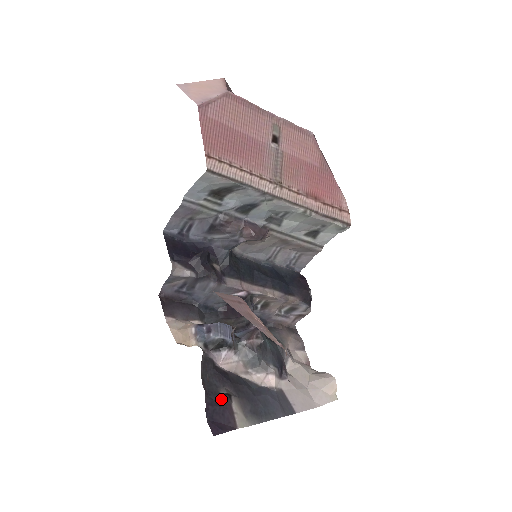
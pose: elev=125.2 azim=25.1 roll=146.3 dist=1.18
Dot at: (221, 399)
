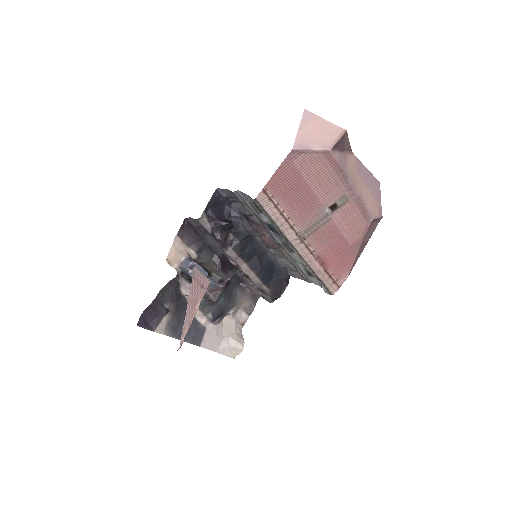
Dot at: (161, 309)
